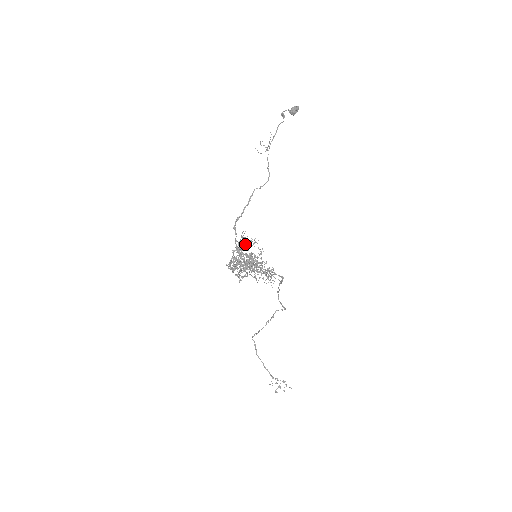
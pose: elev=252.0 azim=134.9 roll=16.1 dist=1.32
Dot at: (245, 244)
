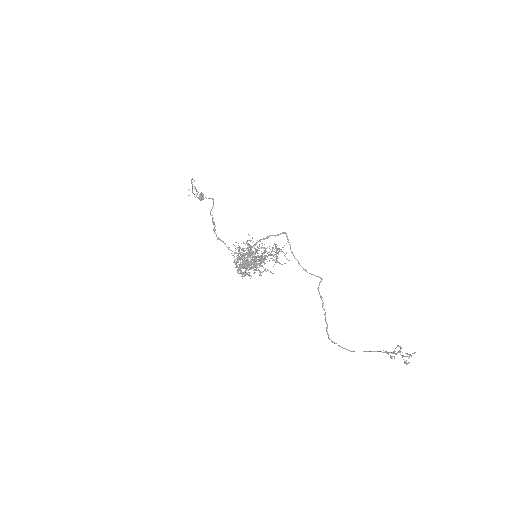
Dot at: occluded
